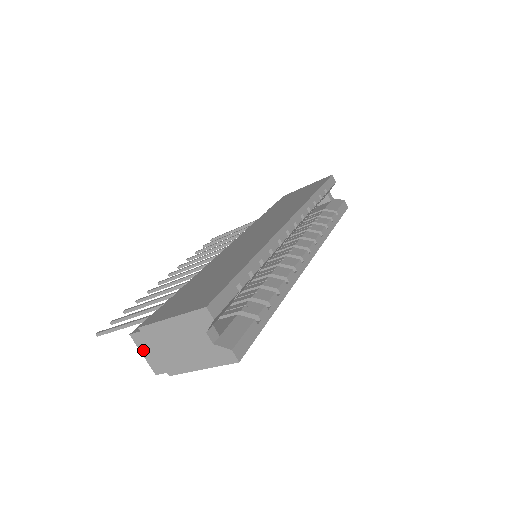
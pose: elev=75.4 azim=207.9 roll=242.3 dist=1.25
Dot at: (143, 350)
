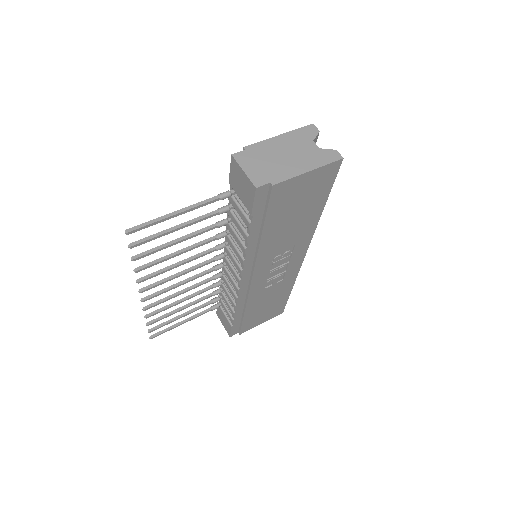
Dot at: (245, 166)
